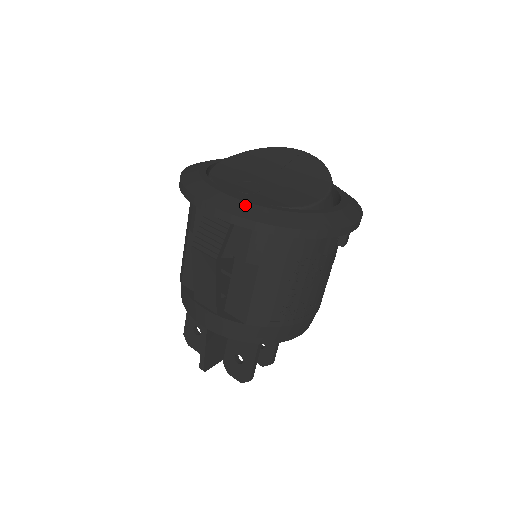
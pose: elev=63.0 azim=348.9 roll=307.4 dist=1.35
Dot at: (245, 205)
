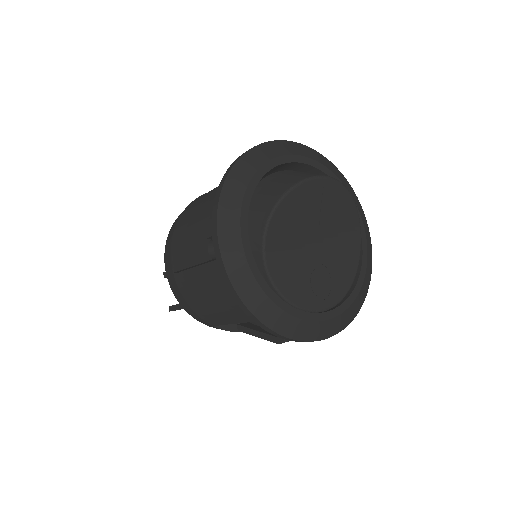
Dot at: (343, 316)
